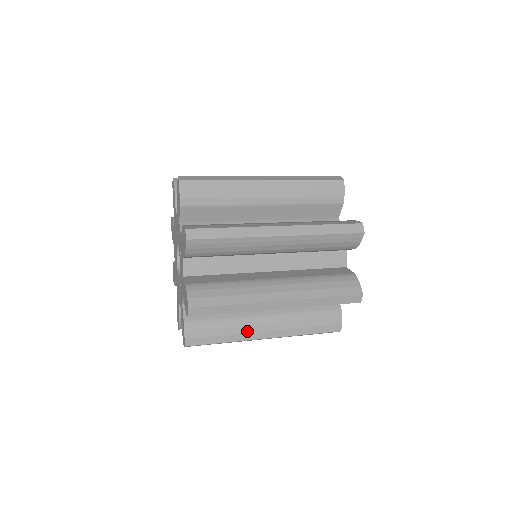
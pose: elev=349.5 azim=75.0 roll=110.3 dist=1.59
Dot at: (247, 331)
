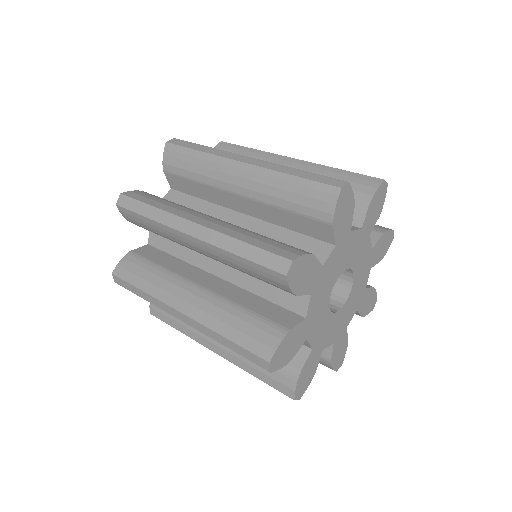
Dot at: occluded
